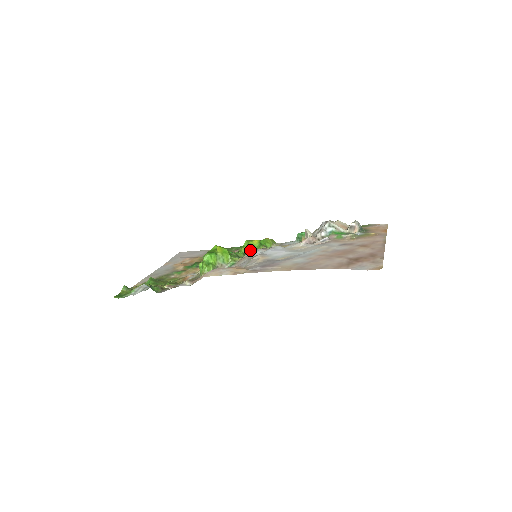
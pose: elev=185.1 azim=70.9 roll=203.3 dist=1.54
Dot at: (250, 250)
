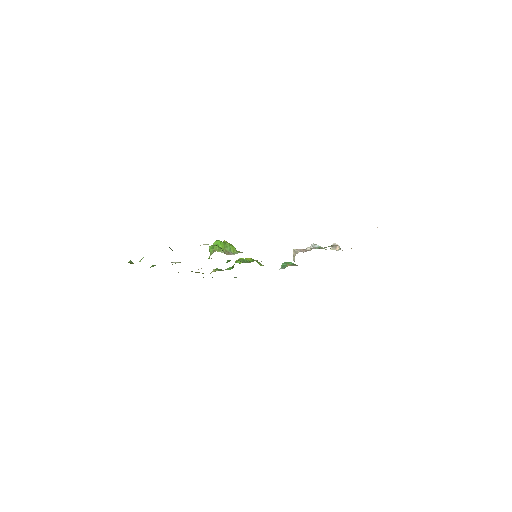
Dot at: (246, 261)
